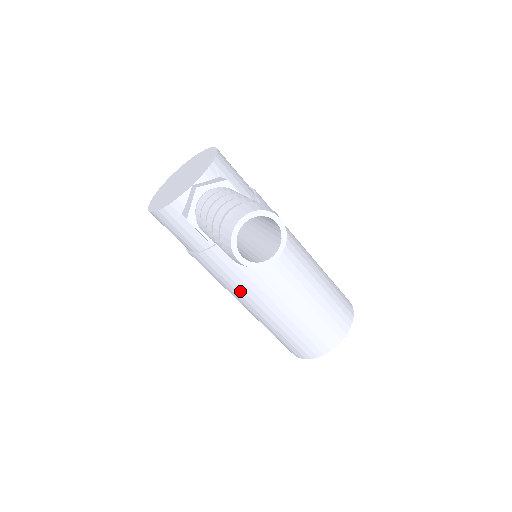
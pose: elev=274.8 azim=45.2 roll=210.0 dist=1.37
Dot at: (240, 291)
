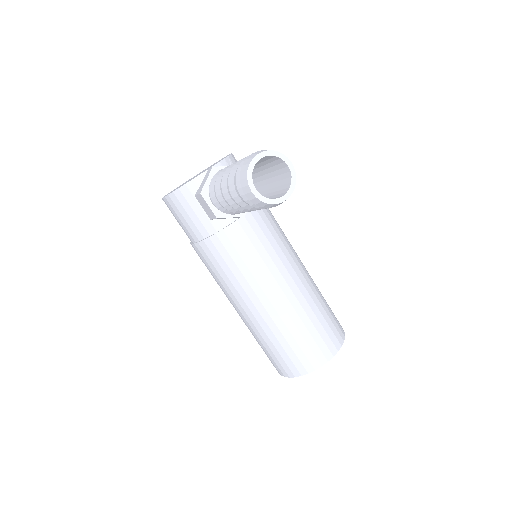
Dot at: (238, 286)
